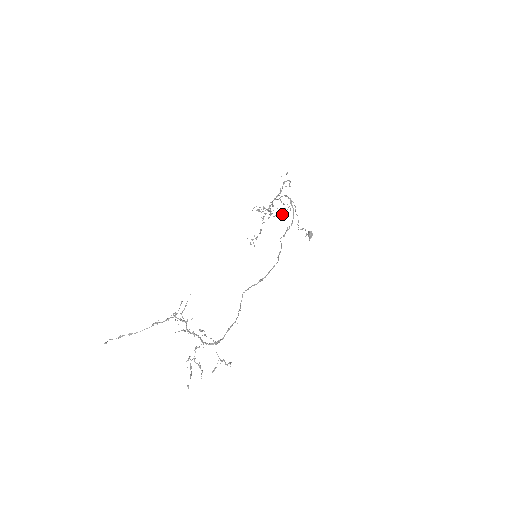
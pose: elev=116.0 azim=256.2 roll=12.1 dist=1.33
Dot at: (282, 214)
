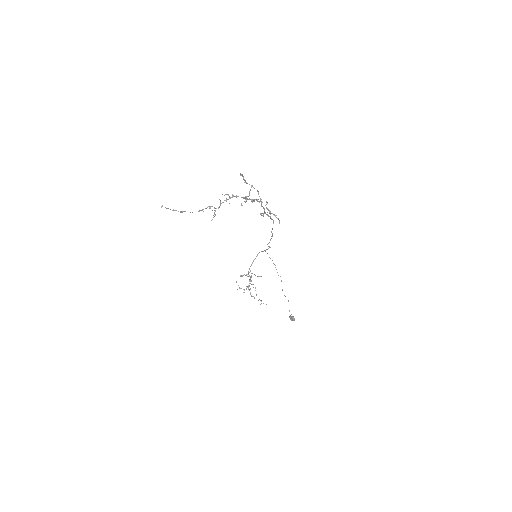
Dot at: (261, 300)
